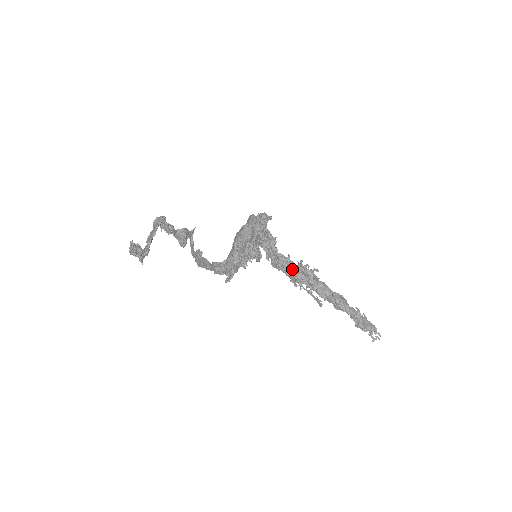
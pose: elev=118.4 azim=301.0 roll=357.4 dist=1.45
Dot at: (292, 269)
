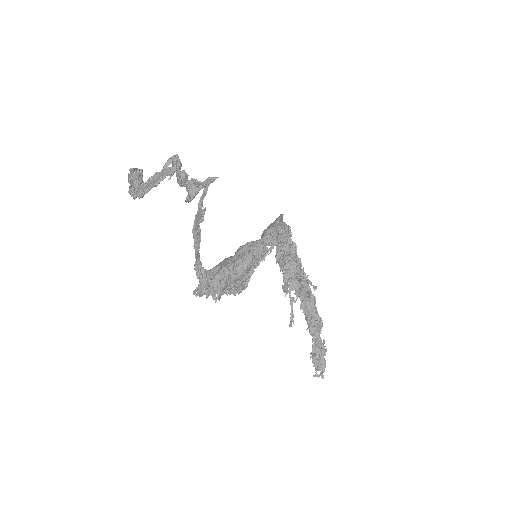
Dot at: (292, 272)
